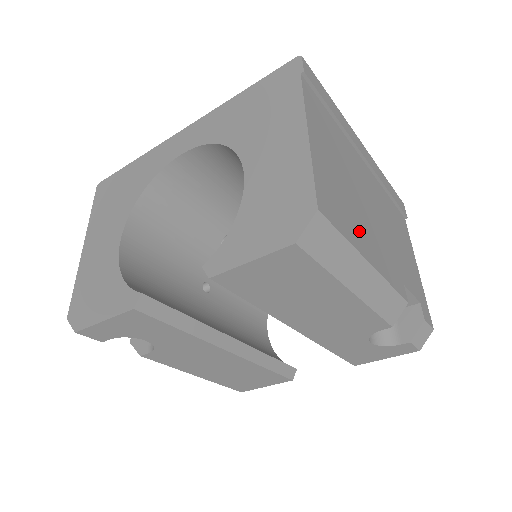
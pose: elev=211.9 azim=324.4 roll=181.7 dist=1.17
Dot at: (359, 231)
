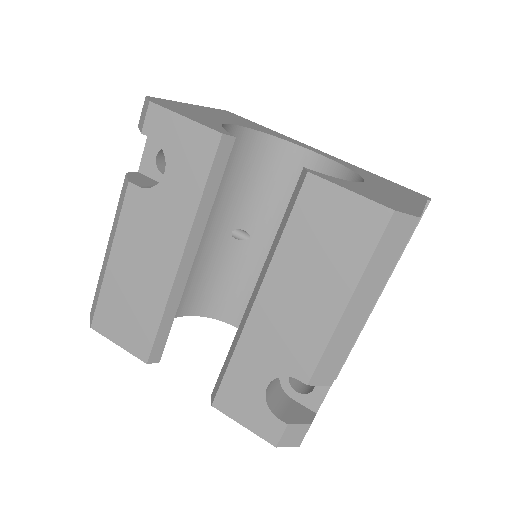
Dot at: occluded
